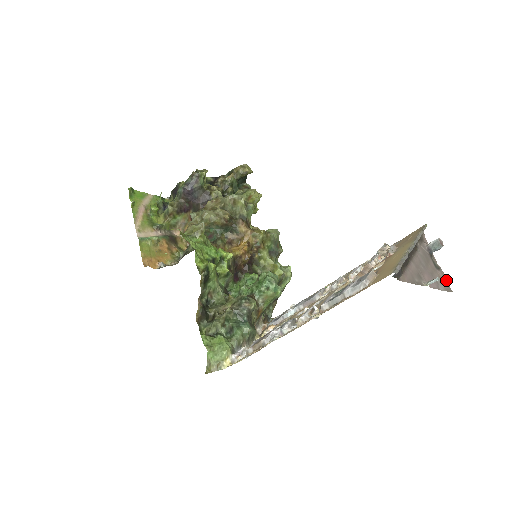
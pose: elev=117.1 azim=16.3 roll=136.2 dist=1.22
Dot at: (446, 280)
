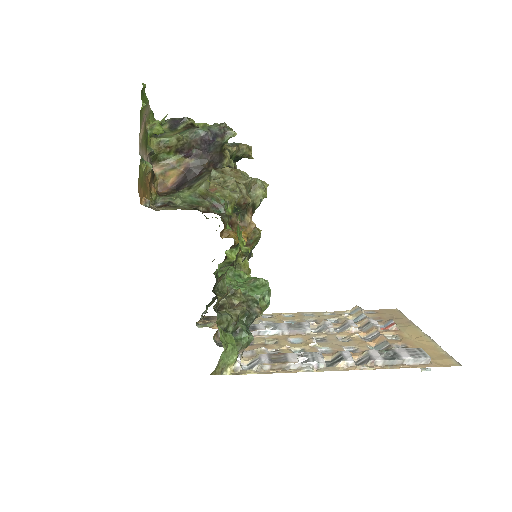
Dot at: occluded
